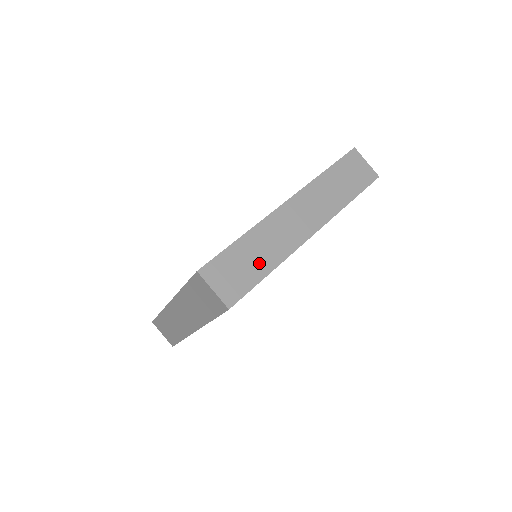
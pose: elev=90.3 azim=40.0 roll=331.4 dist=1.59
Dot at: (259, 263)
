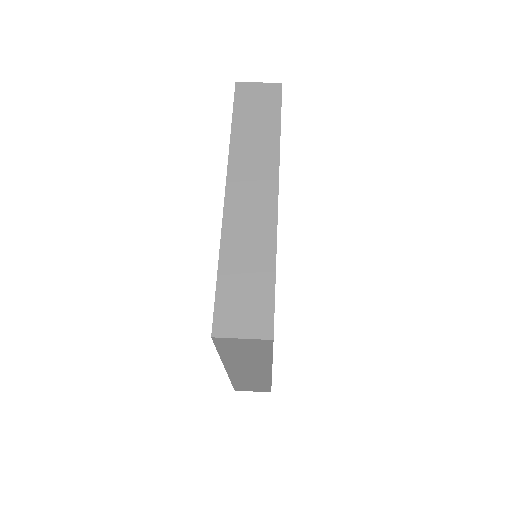
Dot at: occluded
